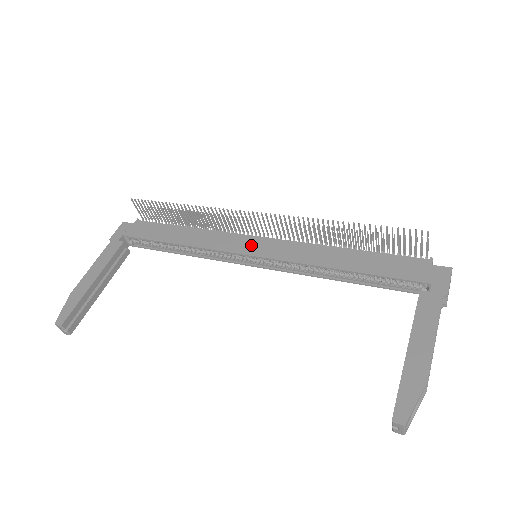
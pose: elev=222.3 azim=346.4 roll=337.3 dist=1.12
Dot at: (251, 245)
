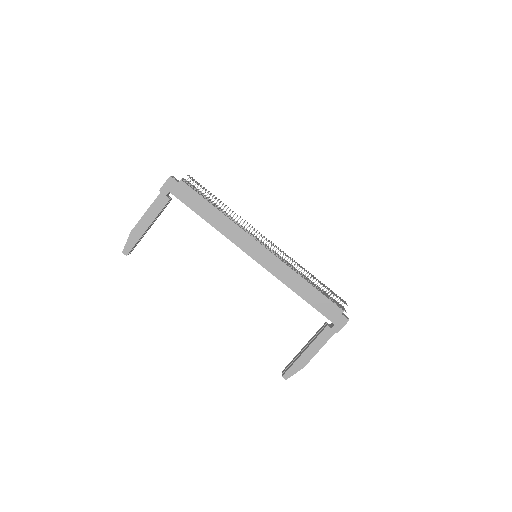
Dot at: (255, 250)
